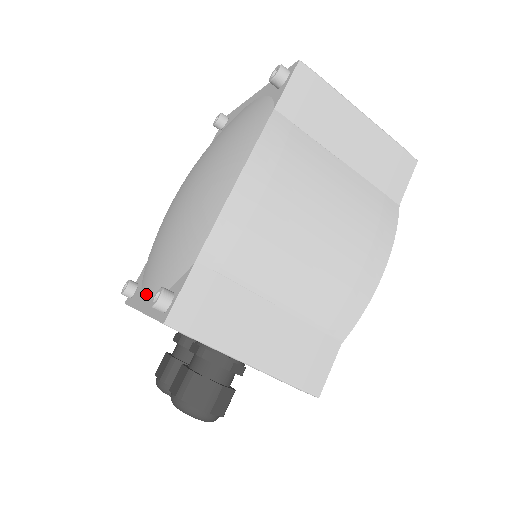
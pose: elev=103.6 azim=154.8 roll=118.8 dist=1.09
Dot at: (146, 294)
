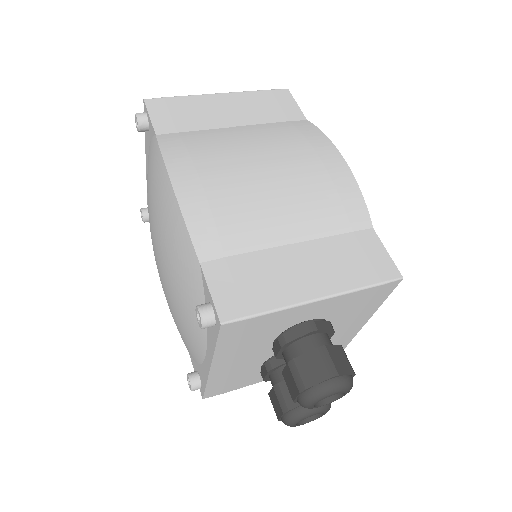
Dot at: (202, 354)
